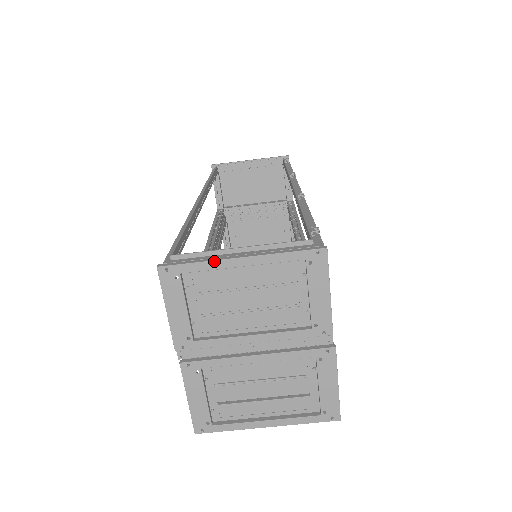
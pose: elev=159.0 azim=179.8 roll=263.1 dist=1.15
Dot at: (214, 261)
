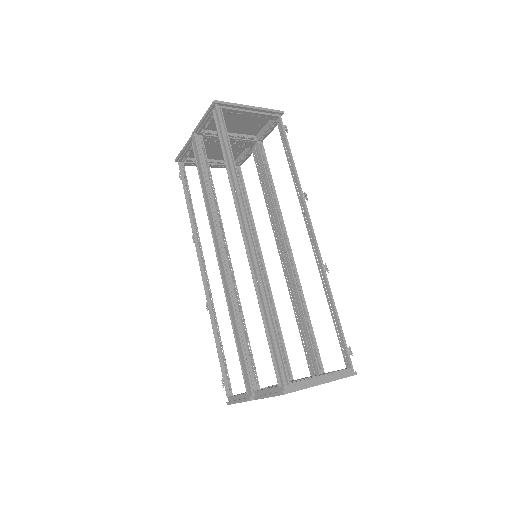
Dot at: occluded
